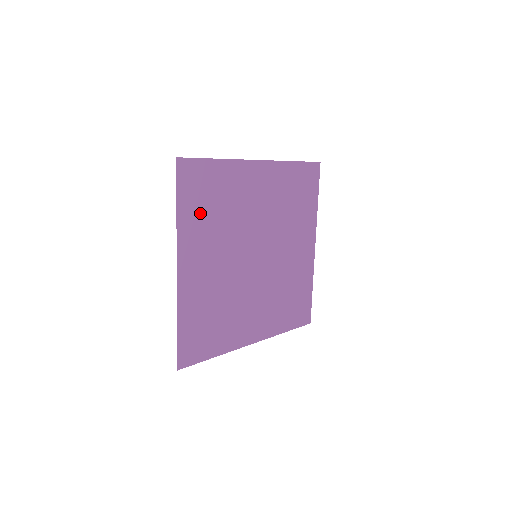
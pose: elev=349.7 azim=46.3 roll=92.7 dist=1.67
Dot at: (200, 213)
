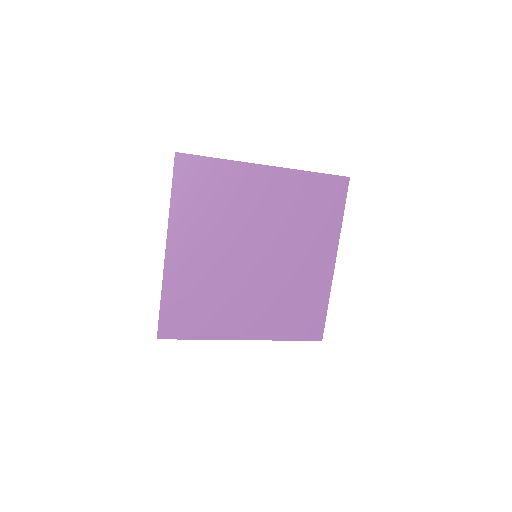
Dot at: (195, 204)
